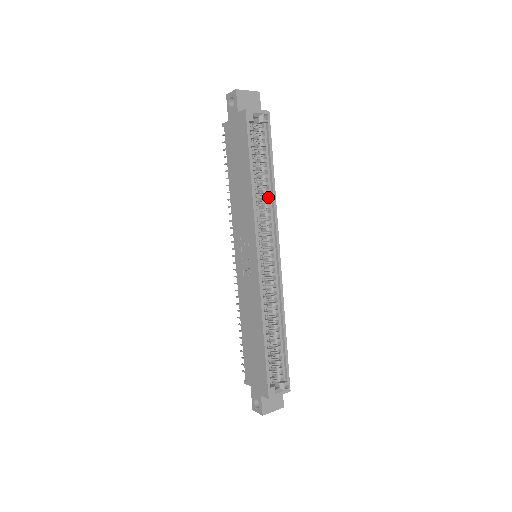
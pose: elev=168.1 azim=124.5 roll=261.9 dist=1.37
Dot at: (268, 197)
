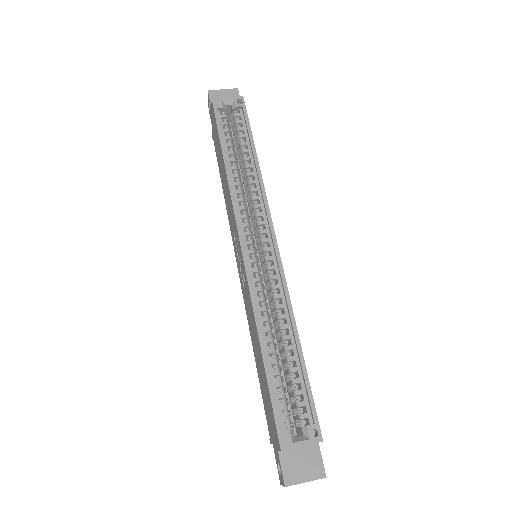
Dot at: (254, 180)
